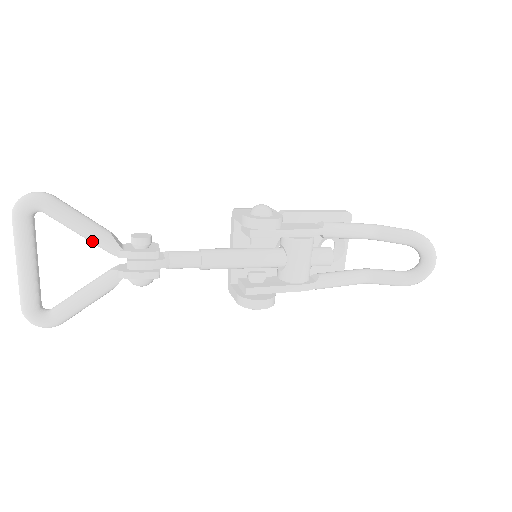
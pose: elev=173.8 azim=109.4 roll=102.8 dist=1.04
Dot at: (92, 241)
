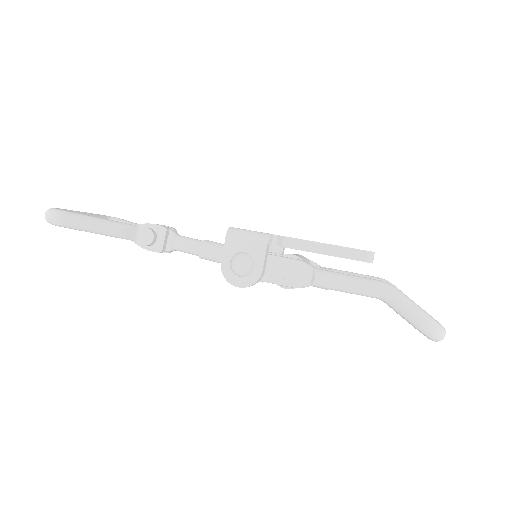
Dot at: occluded
